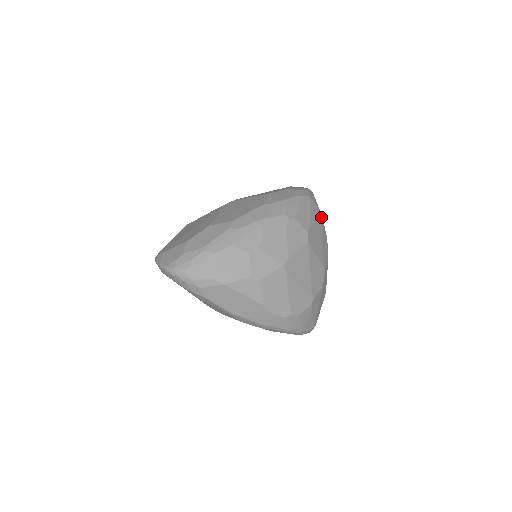
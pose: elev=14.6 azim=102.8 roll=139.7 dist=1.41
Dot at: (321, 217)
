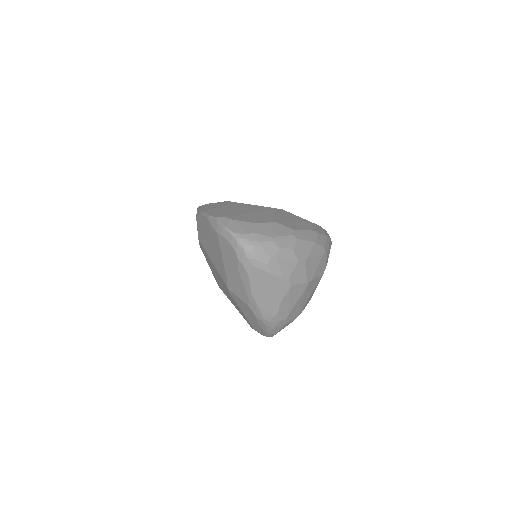
Dot at: occluded
